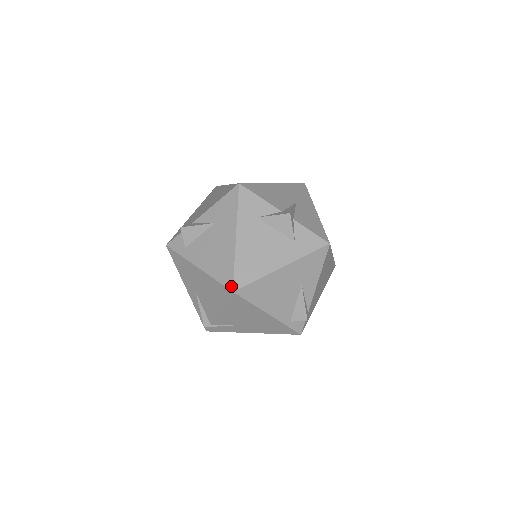
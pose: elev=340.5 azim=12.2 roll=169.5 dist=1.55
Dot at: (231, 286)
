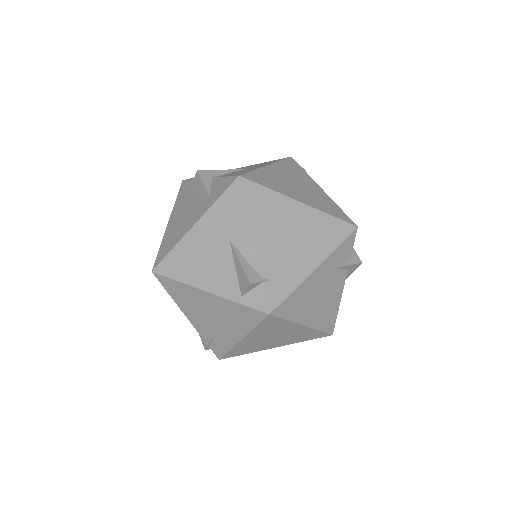
Dot at: (153, 268)
